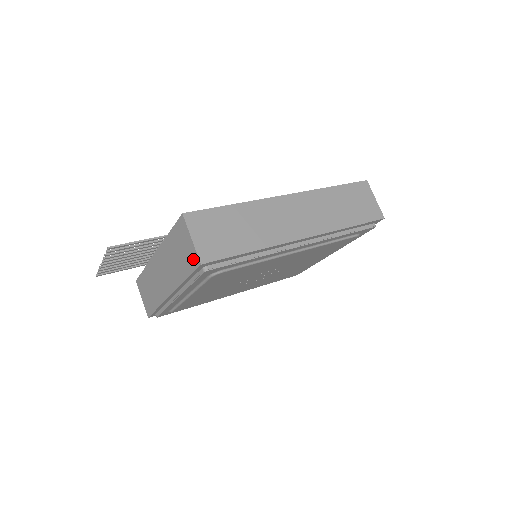
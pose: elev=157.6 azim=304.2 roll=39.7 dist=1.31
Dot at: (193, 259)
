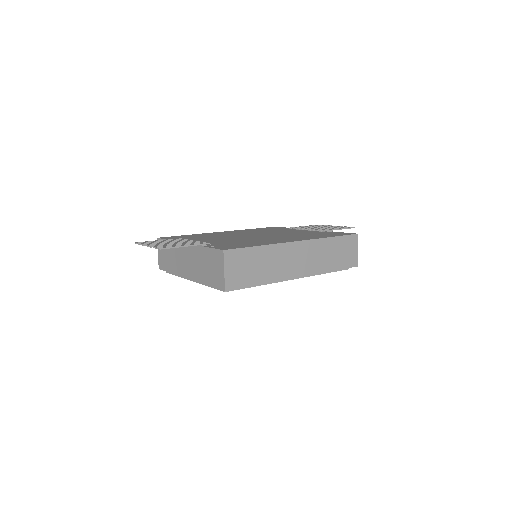
Dot at: (220, 282)
